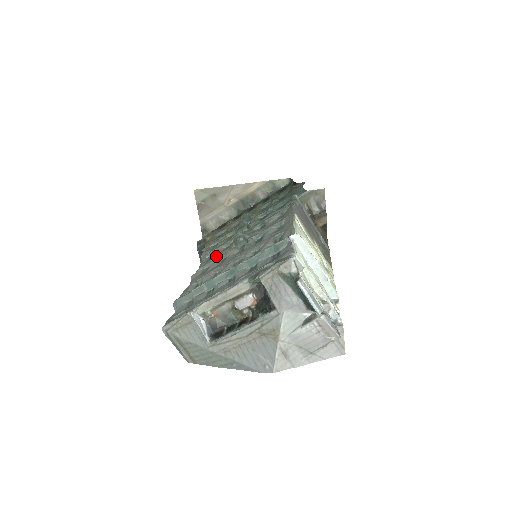
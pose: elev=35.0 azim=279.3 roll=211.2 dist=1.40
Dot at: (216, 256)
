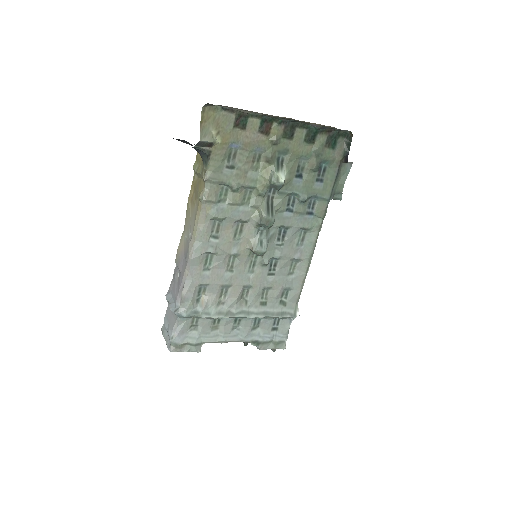
Dot at: (226, 243)
